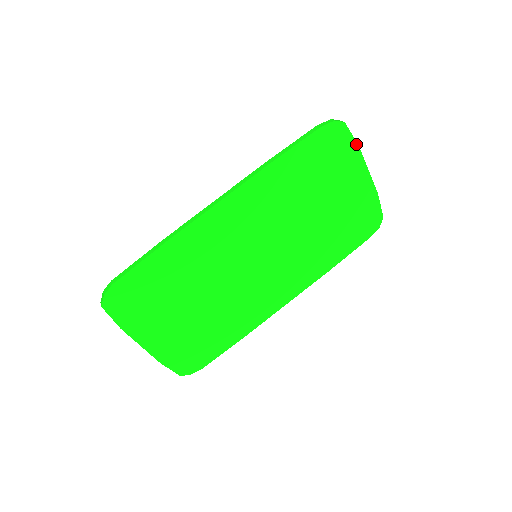
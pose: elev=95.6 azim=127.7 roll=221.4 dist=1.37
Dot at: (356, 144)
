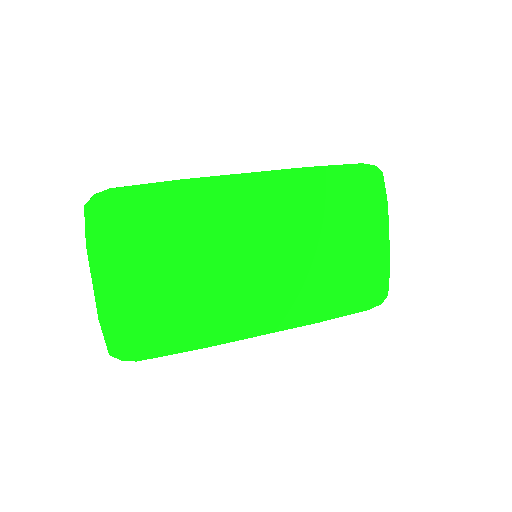
Dot at: (386, 200)
